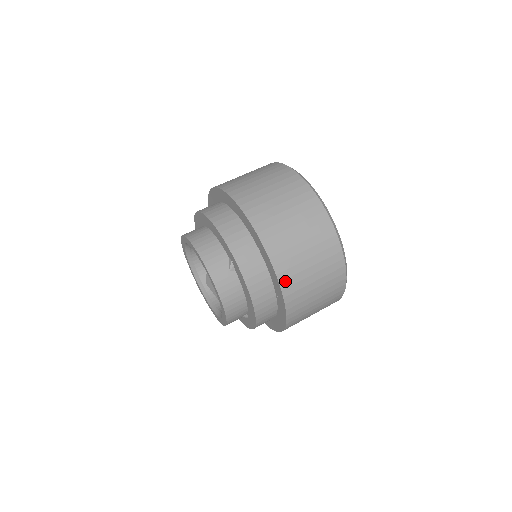
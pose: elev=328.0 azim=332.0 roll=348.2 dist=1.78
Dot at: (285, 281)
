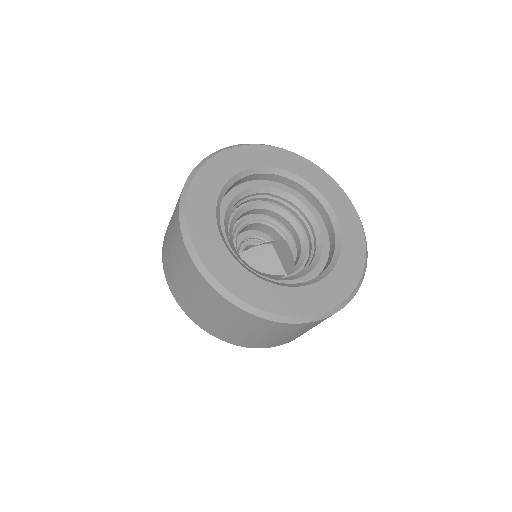
Dot at: (268, 346)
